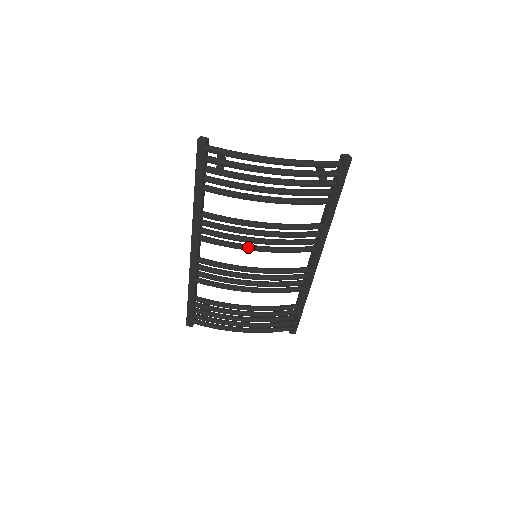
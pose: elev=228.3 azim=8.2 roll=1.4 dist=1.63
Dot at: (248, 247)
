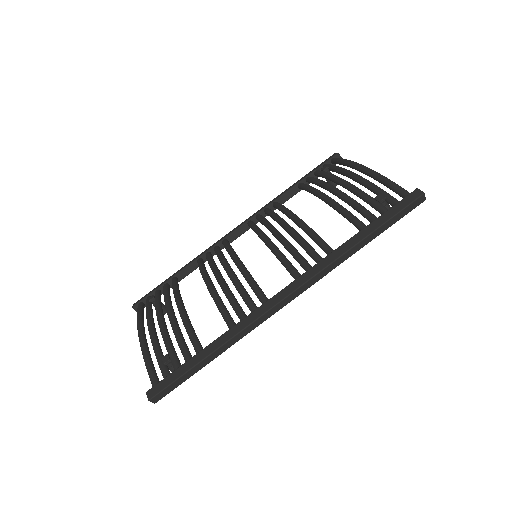
Dot at: (264, 233)
